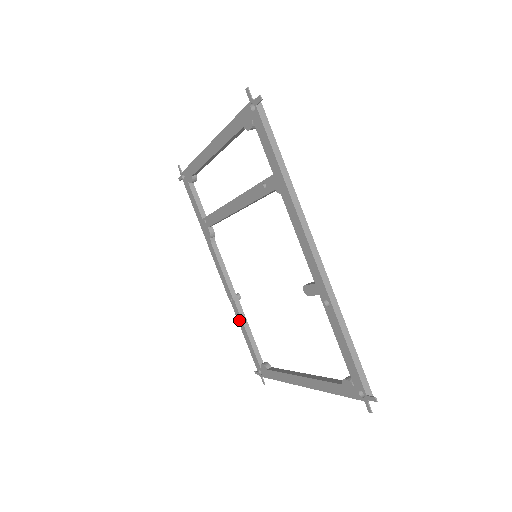
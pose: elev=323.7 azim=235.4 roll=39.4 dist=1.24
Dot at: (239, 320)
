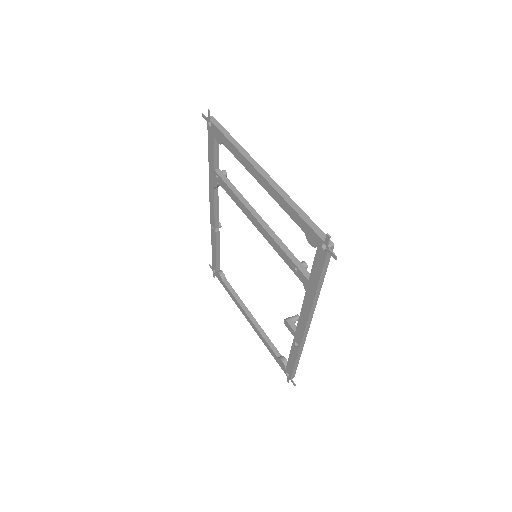
Dot at: (213, 241)
